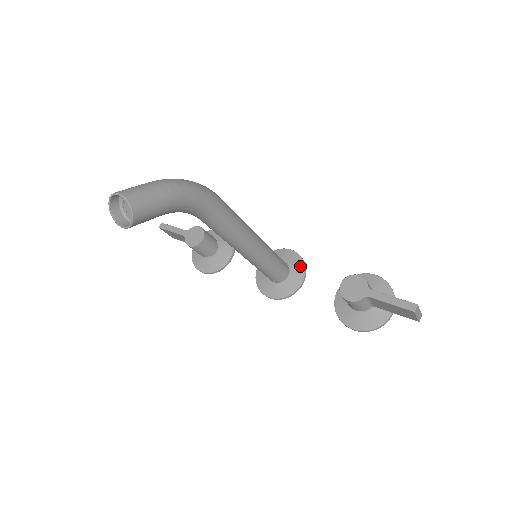
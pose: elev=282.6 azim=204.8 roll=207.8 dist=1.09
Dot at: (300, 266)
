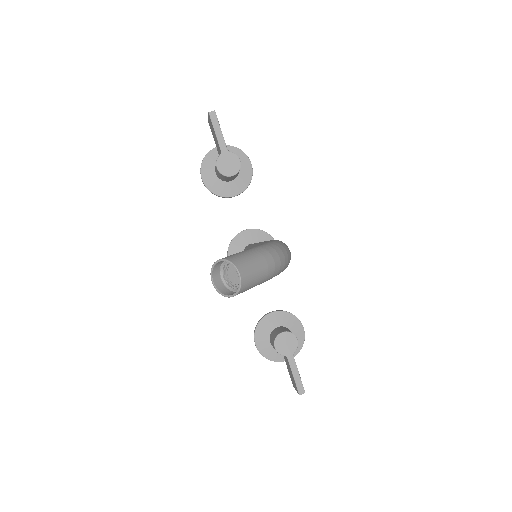
Dot at: occluded
